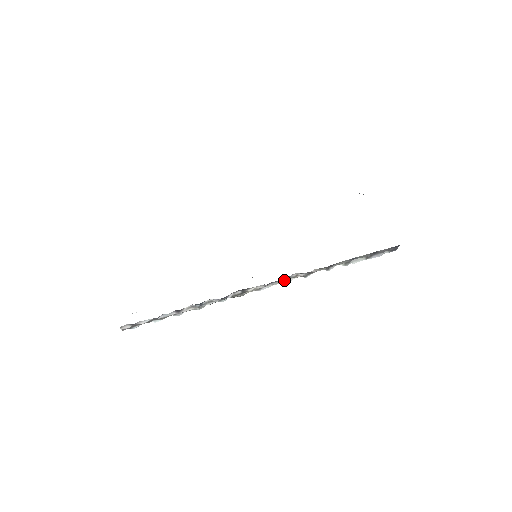
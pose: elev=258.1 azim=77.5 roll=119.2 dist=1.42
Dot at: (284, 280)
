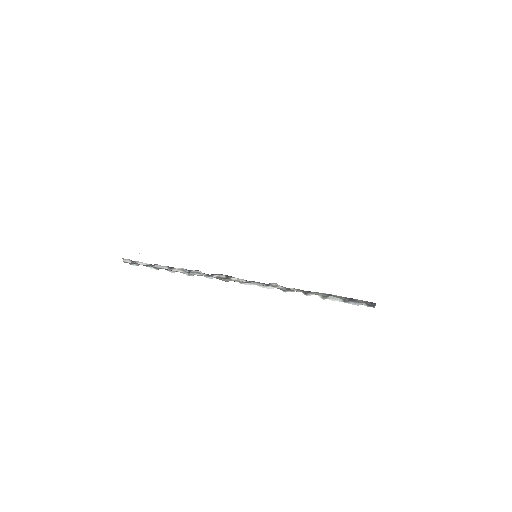
Dot at: (264, 284)
